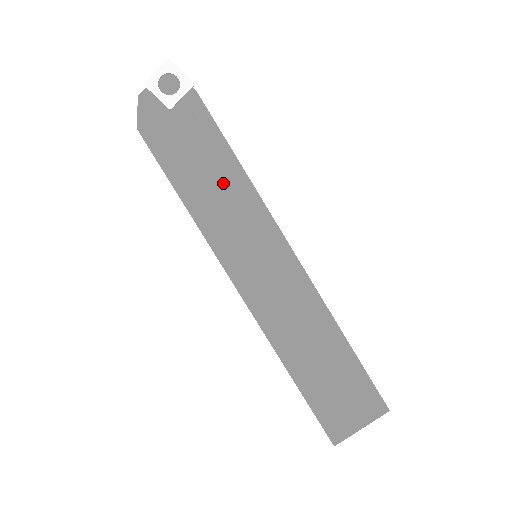
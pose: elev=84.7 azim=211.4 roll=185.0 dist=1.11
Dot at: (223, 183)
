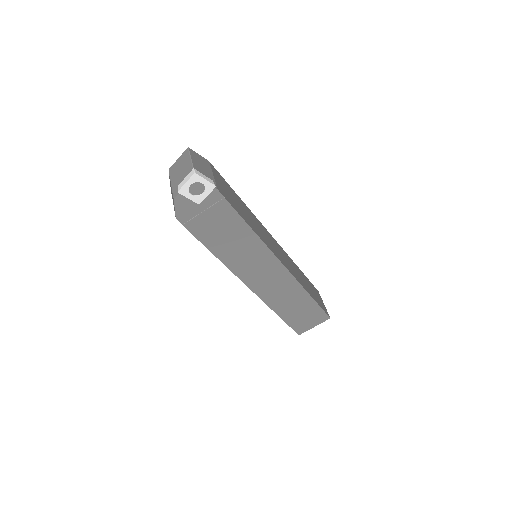
Dot at: (238, 239)
